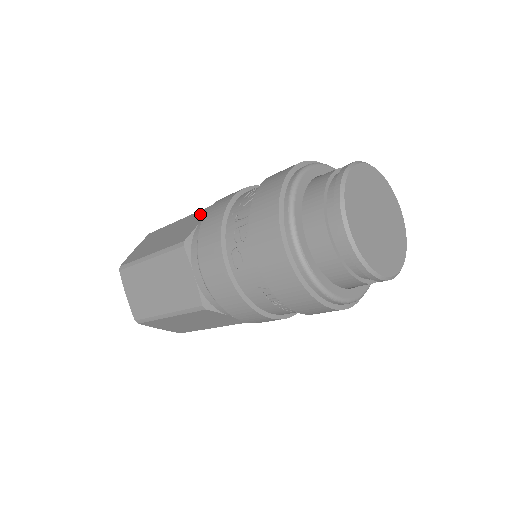
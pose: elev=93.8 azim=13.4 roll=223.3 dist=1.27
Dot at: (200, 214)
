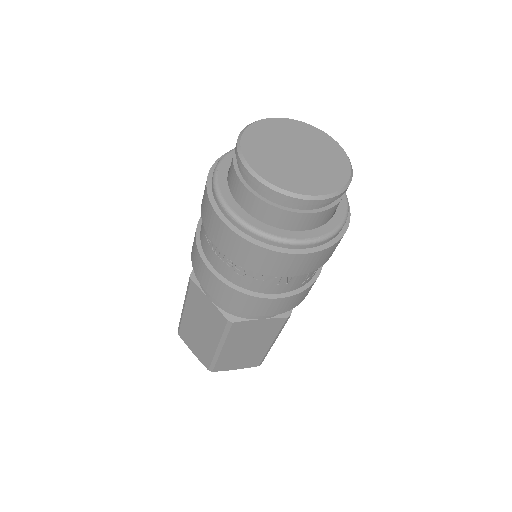
Dot at: occluded
